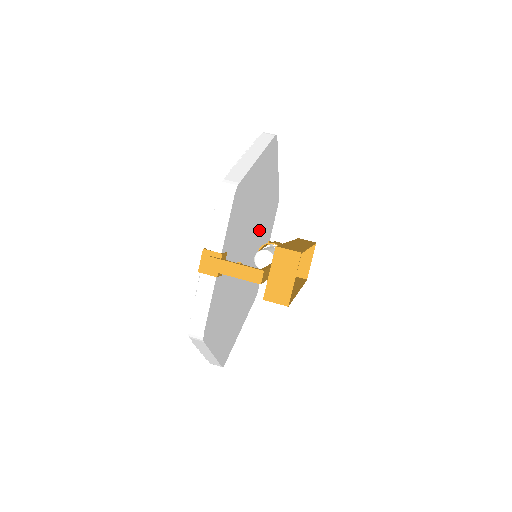
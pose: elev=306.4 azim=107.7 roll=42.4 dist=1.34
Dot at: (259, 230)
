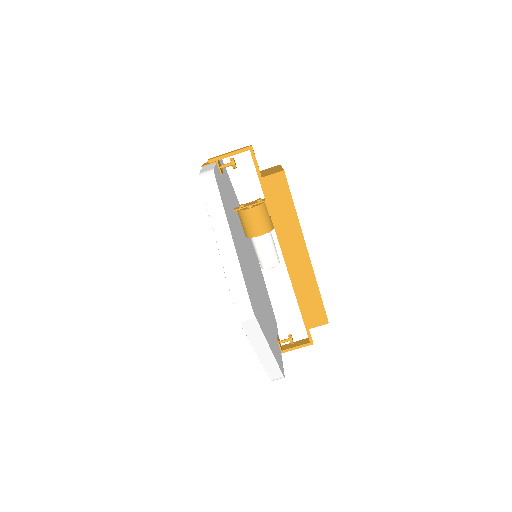
Dot at: (243, 246)
